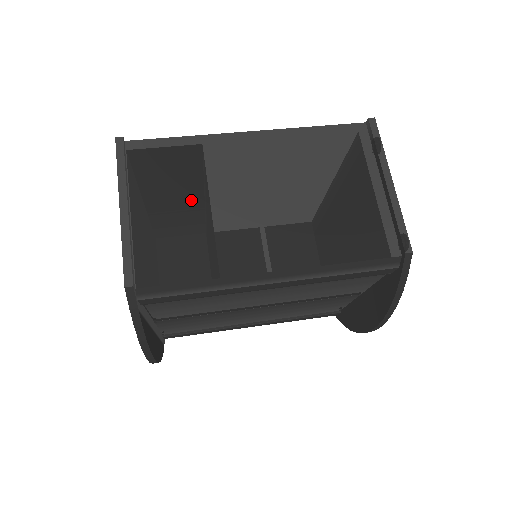
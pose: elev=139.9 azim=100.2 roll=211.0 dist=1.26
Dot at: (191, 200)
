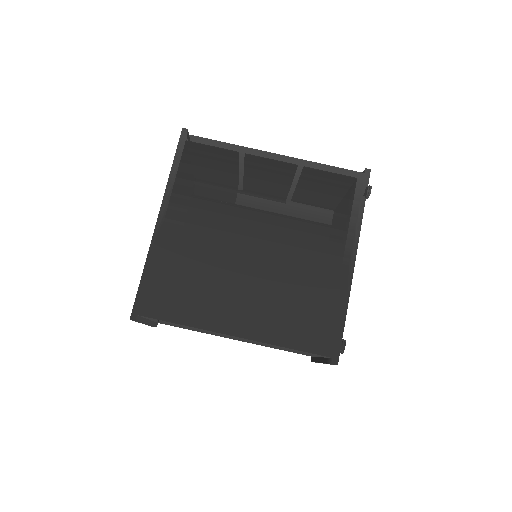
Dot at: occluded
